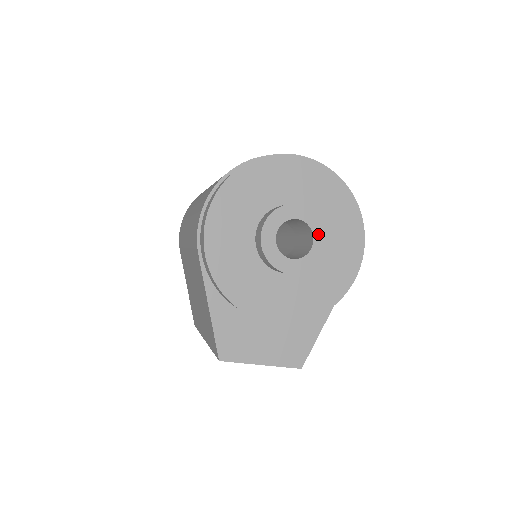
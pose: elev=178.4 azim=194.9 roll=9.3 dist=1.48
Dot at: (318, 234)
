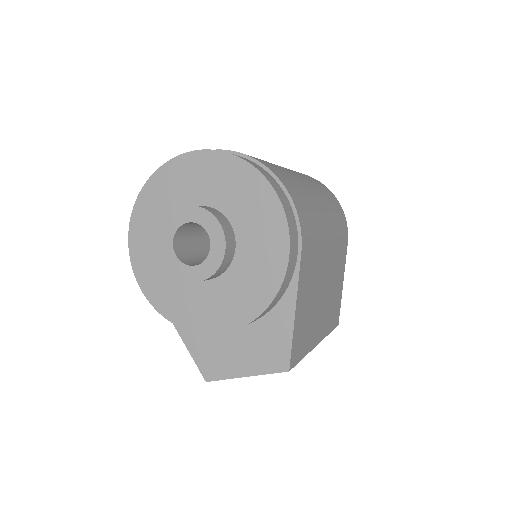
Dot at: (211, 228)
